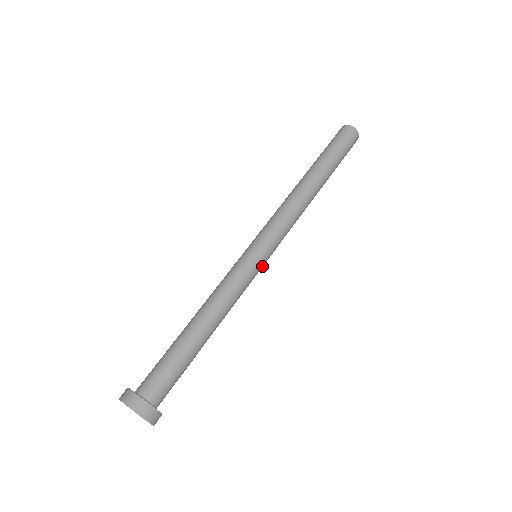
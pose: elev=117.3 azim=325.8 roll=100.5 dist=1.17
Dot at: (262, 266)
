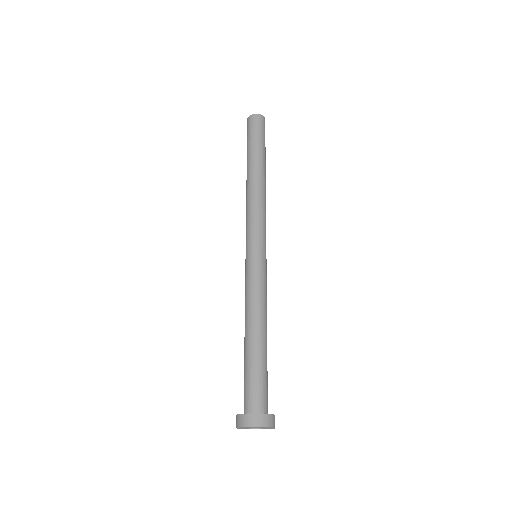
Dot at: (266, 261)
